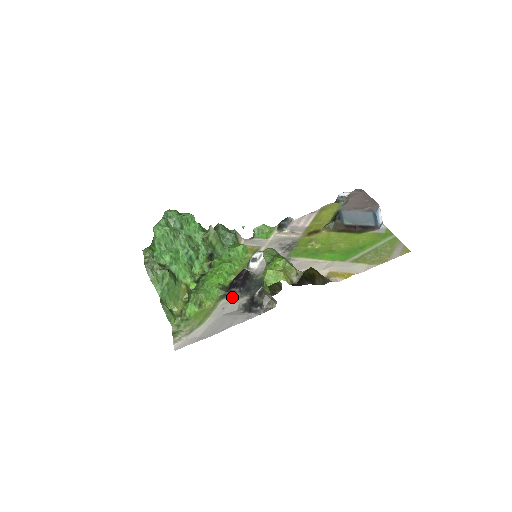
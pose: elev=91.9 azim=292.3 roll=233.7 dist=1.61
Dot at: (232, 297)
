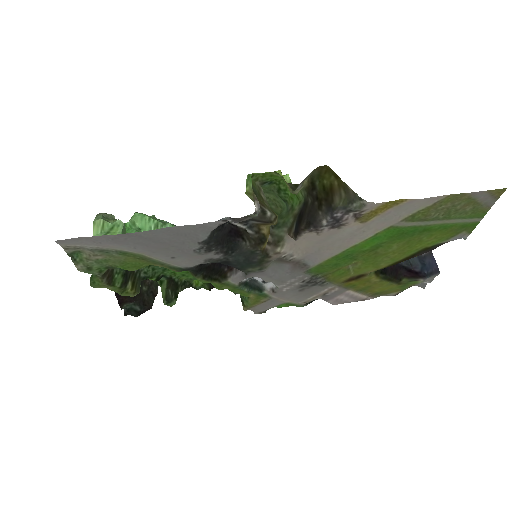
Dot at: (196, 265)
